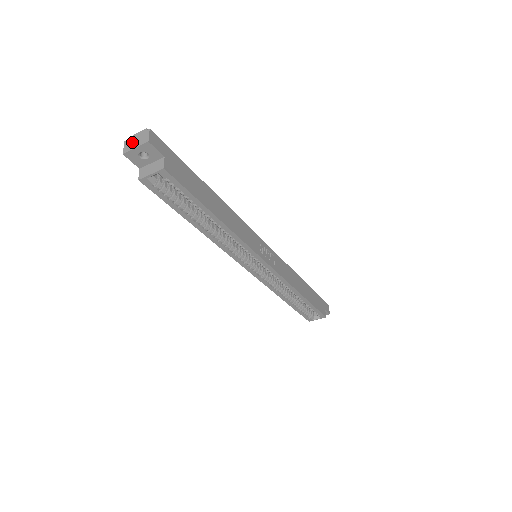
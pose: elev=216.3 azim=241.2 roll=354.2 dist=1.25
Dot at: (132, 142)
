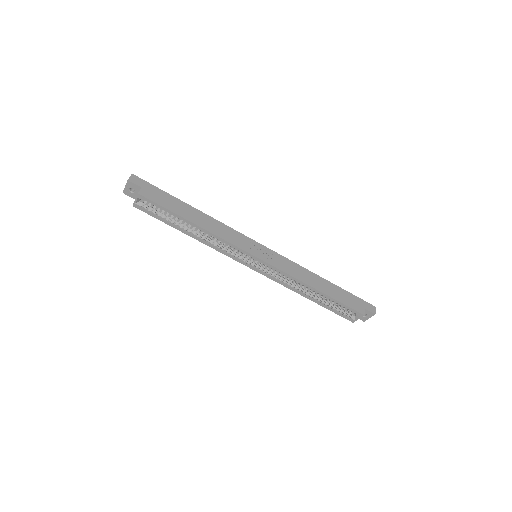
Dot at: occluded
